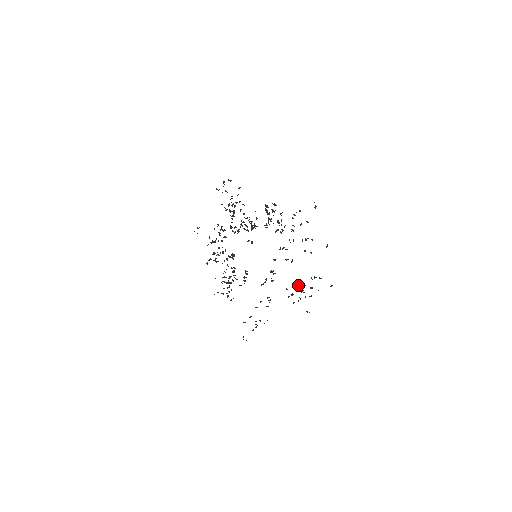
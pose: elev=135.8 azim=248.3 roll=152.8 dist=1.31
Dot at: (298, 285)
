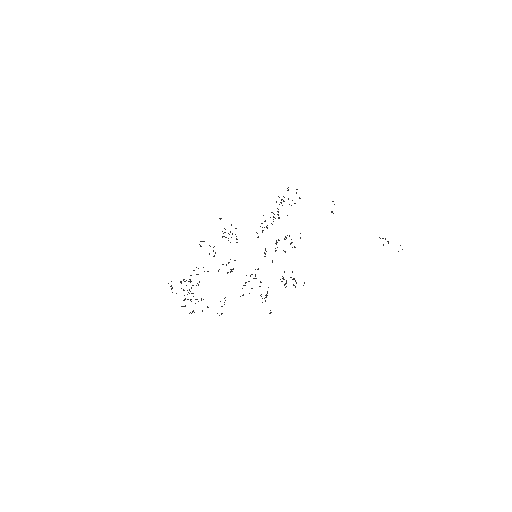
Dot at: (286, 281)
